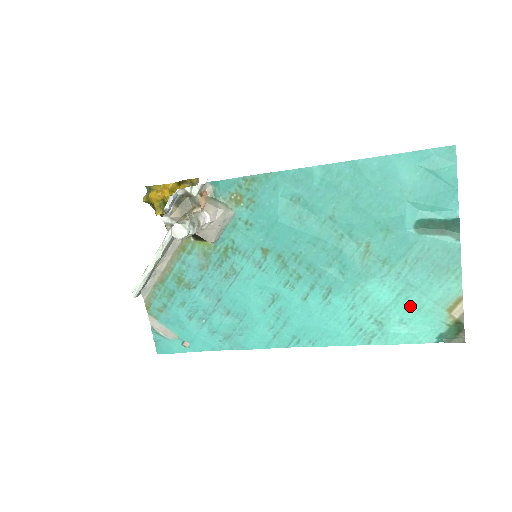
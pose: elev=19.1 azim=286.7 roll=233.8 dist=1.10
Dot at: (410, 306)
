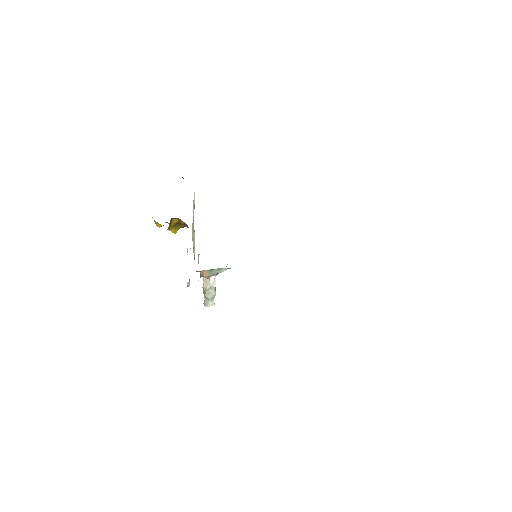
Dot at: occluded
